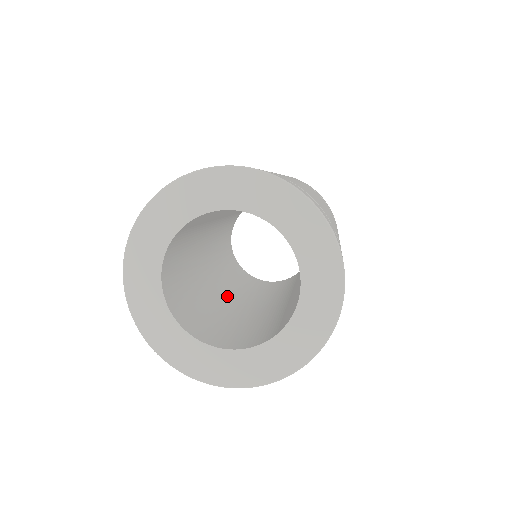
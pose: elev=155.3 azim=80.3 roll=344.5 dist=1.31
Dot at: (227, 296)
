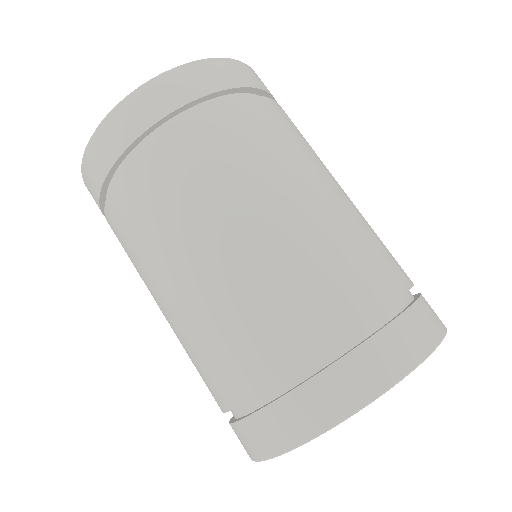
Dot at: occluded
